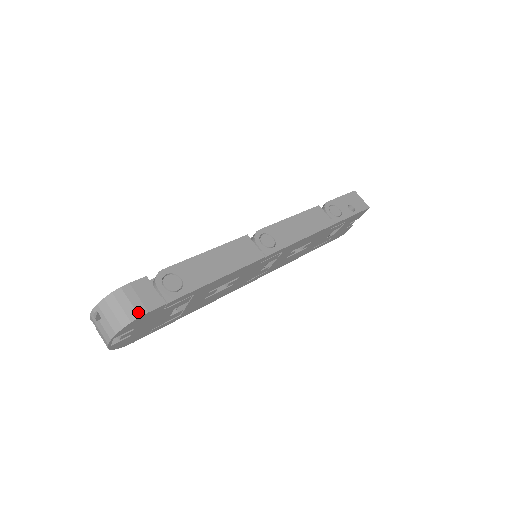
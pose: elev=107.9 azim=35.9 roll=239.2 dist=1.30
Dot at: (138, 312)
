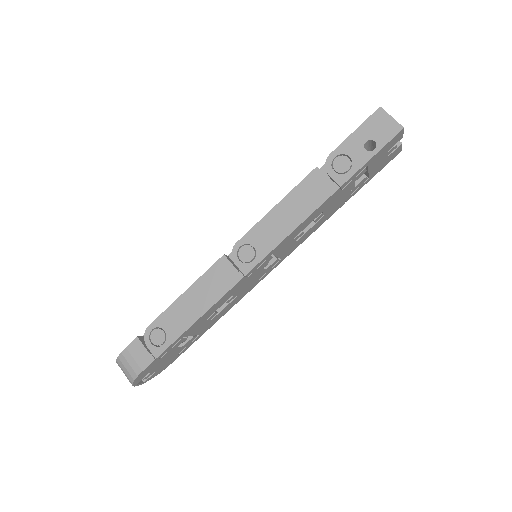
Dot at: (136, 372)
